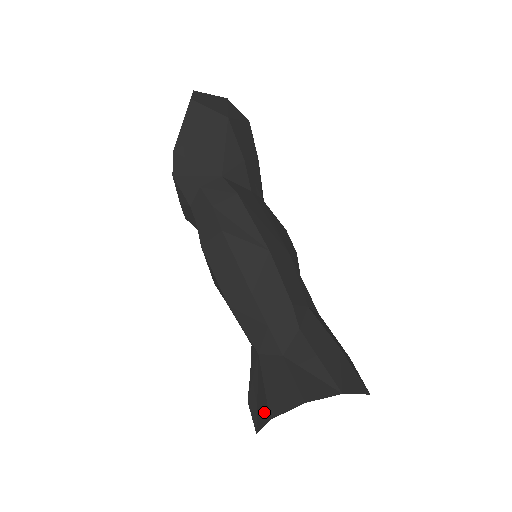
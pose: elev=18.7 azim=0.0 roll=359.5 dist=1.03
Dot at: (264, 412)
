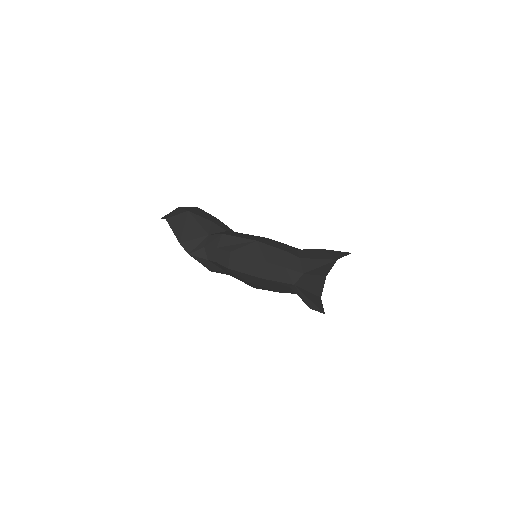
Dot at: (317, 300)
